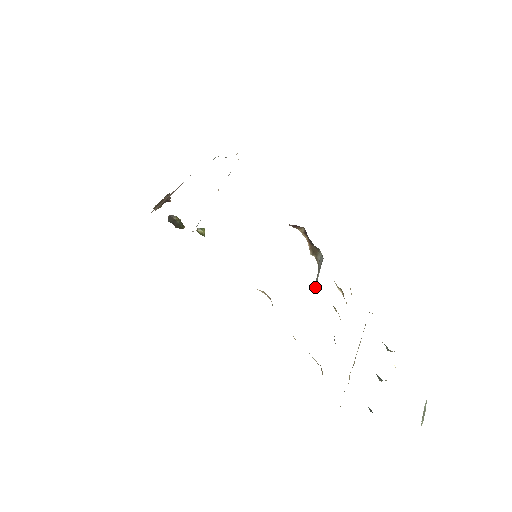
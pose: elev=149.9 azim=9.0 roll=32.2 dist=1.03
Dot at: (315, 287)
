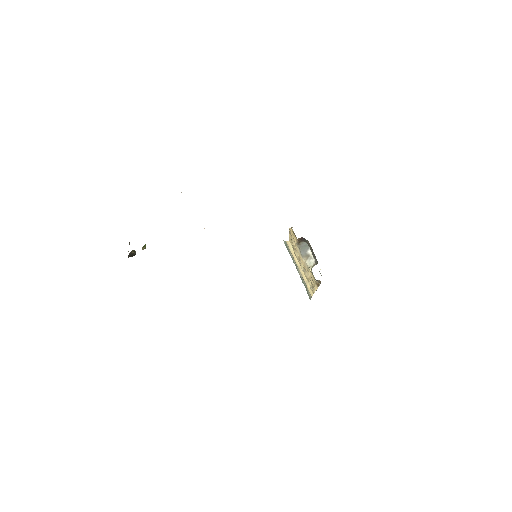
Dot at: (303, 257)
